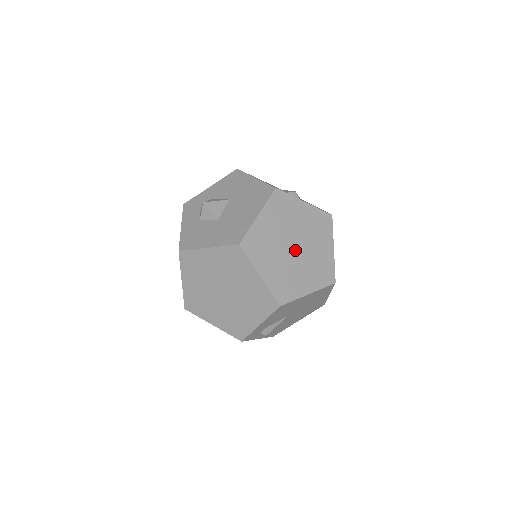
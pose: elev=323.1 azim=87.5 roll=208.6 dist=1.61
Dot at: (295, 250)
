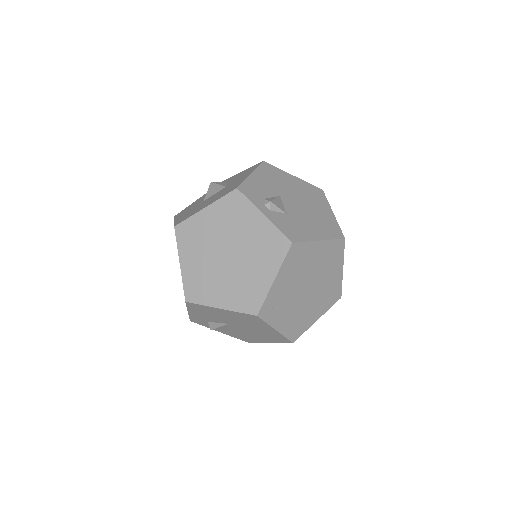
Dot at: (227, 258)
